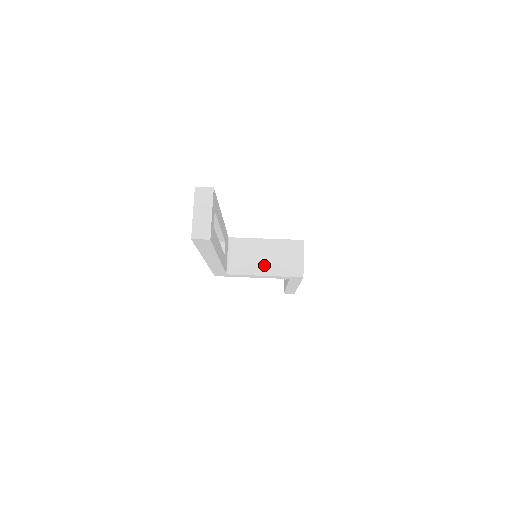
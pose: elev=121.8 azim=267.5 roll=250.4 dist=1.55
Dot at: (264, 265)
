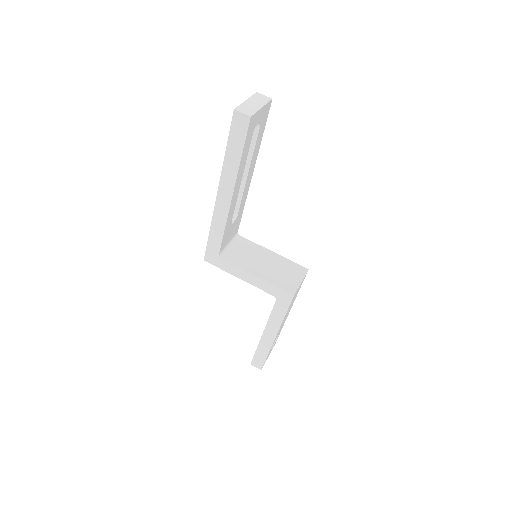
Dot at: (260, 268)
